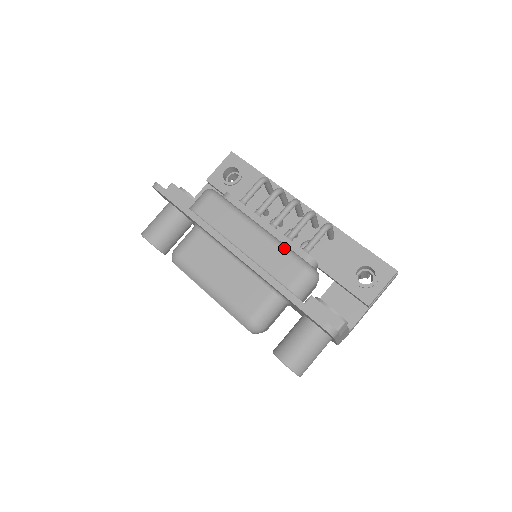
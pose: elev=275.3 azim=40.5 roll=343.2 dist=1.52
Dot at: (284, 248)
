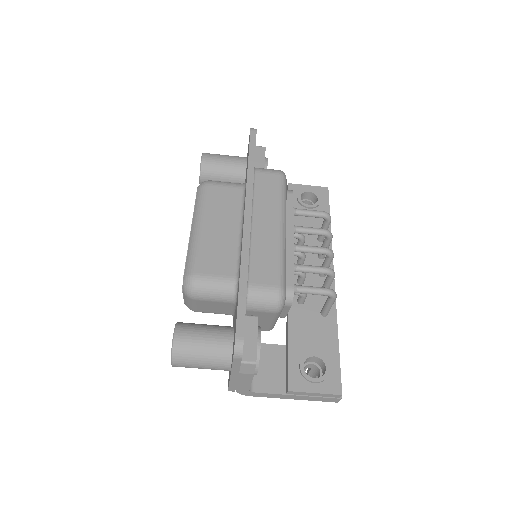
Dot at: (283, 259)
